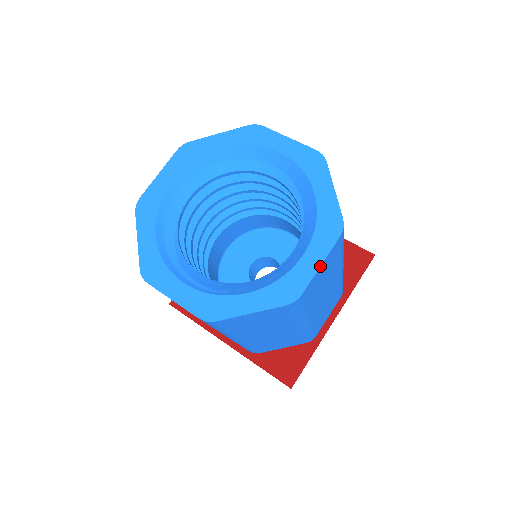
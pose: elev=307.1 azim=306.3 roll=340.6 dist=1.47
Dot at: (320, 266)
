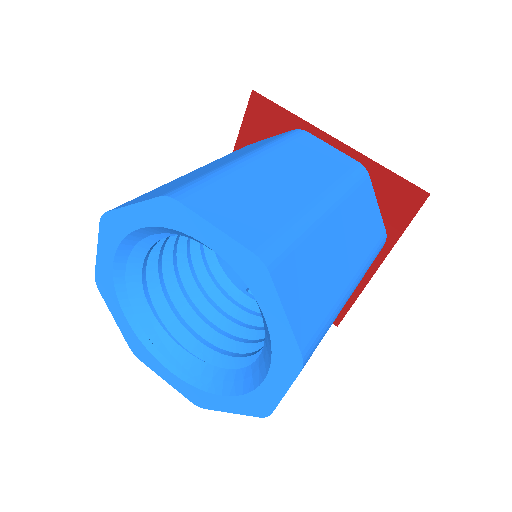
Dot at: (284, 395)
